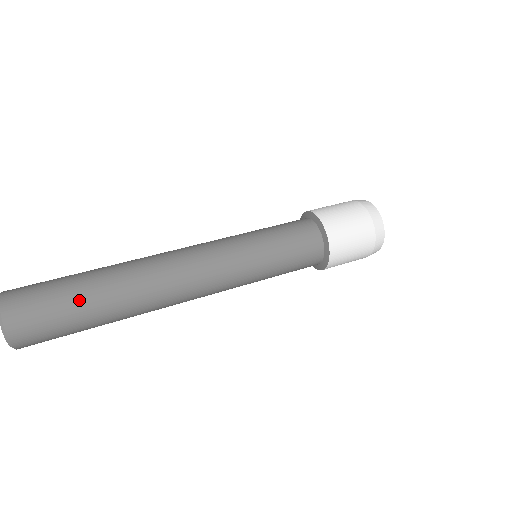
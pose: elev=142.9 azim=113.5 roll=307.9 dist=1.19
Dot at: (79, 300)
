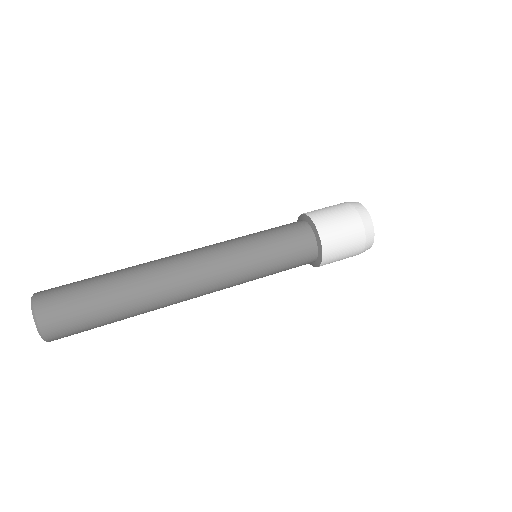
Dot at: (100, 301)
